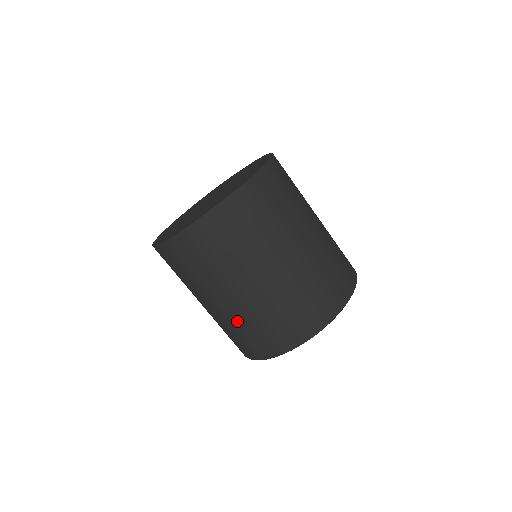
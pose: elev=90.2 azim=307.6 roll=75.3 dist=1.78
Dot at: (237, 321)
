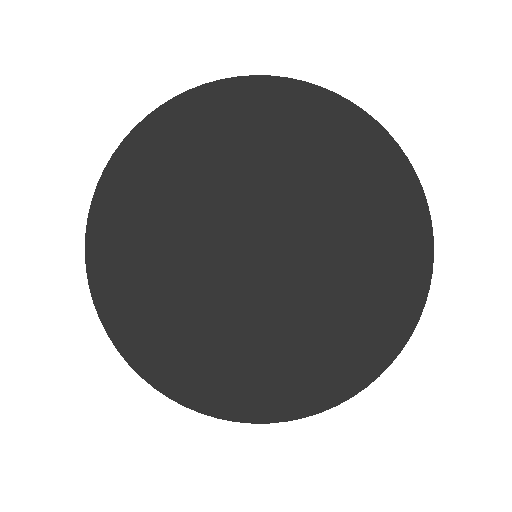
Dot at: occluded
